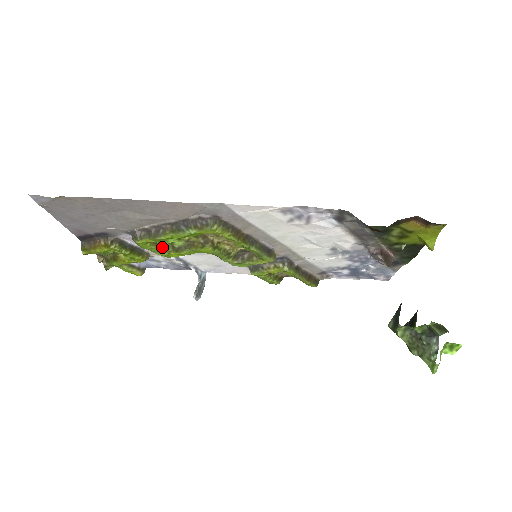
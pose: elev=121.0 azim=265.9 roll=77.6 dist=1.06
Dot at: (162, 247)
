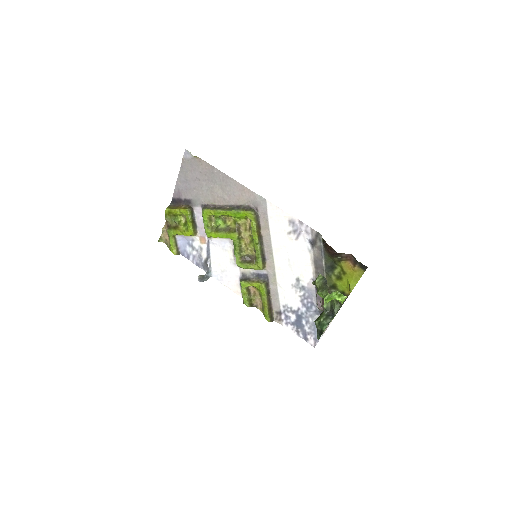
Dot at: (211, 226)
